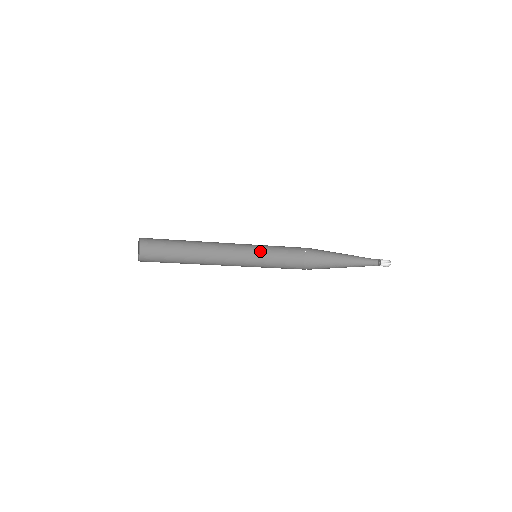
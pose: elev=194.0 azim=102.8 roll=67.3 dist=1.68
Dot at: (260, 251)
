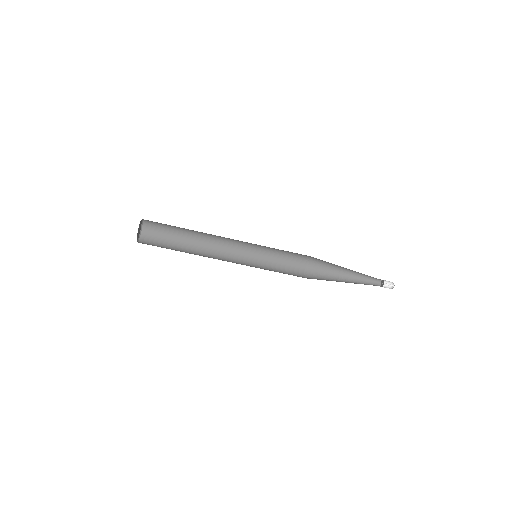
Dot at: (261, 253)
